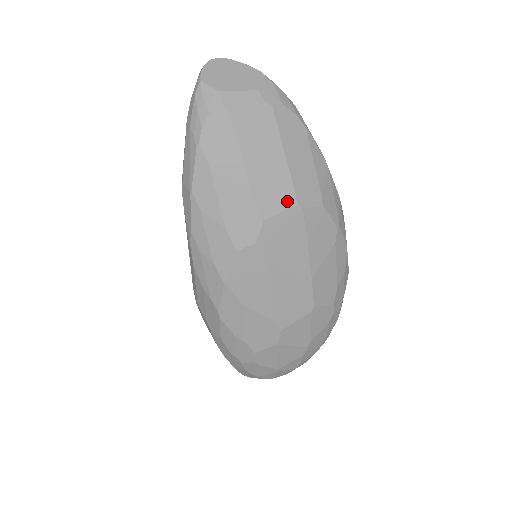
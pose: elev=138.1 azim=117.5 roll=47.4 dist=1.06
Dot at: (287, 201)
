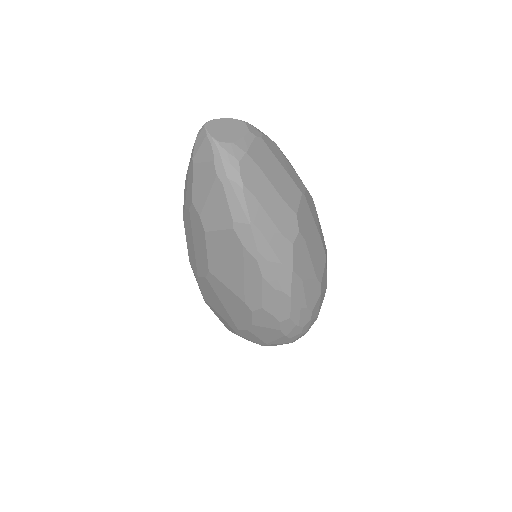
Dot at: (298, 195)
